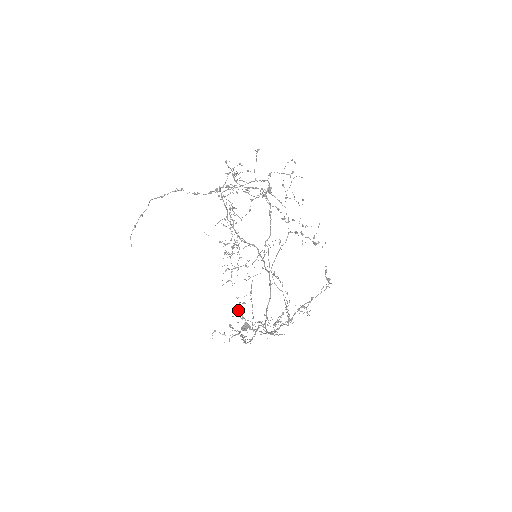
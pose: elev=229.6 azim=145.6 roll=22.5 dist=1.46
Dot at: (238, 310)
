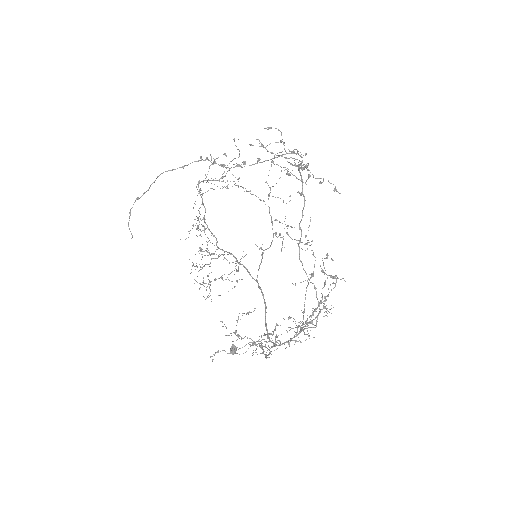
Dot at: occluded
